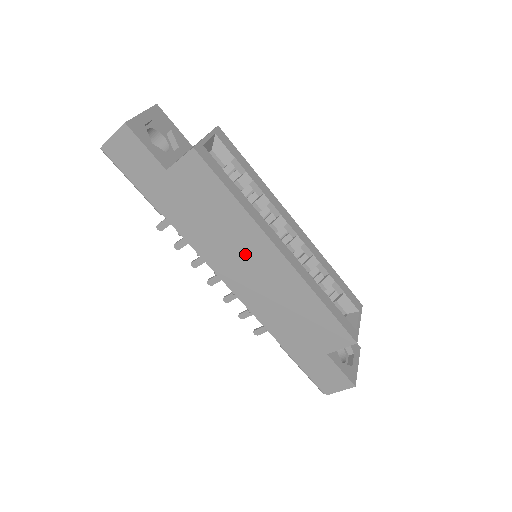
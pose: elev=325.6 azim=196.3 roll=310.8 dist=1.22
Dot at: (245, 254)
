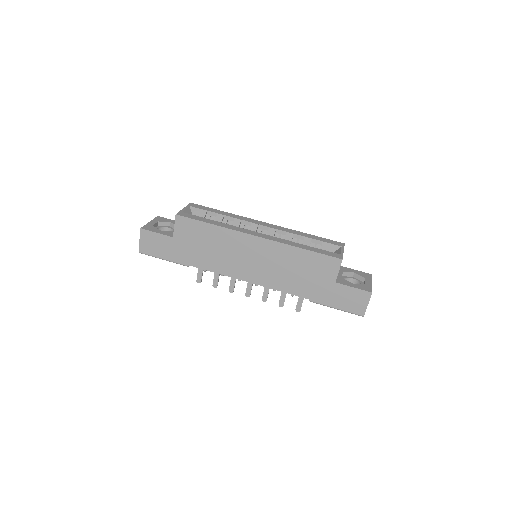
Dot at: (241, 253)
